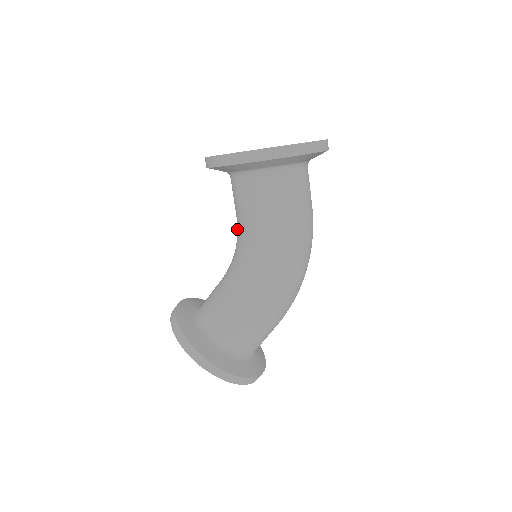
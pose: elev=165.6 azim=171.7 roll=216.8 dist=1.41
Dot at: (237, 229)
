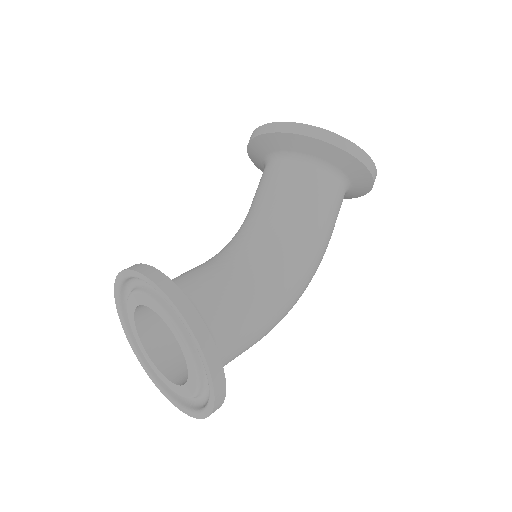
Dot at: (265, 215)
